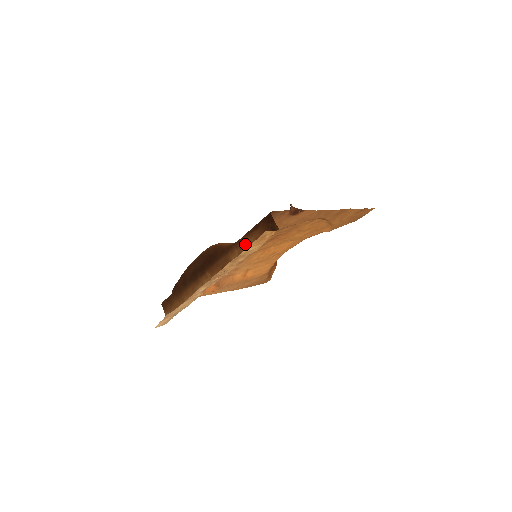
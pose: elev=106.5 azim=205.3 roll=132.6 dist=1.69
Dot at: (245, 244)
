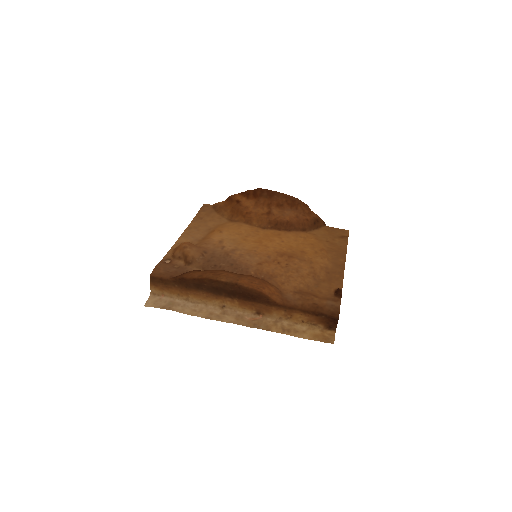
Dot at: (296, 315)
